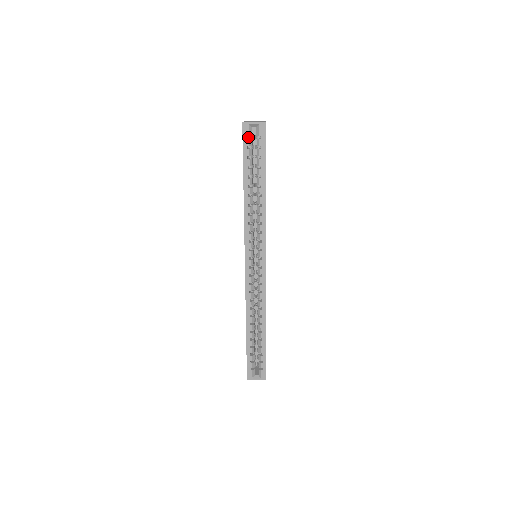
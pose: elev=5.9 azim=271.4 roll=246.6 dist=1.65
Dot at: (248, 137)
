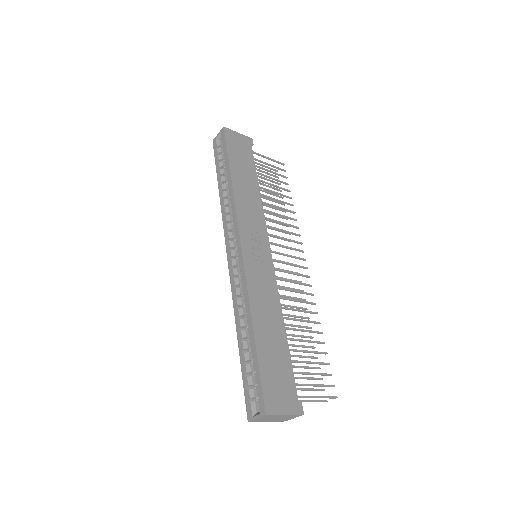
Dot at: occluded
